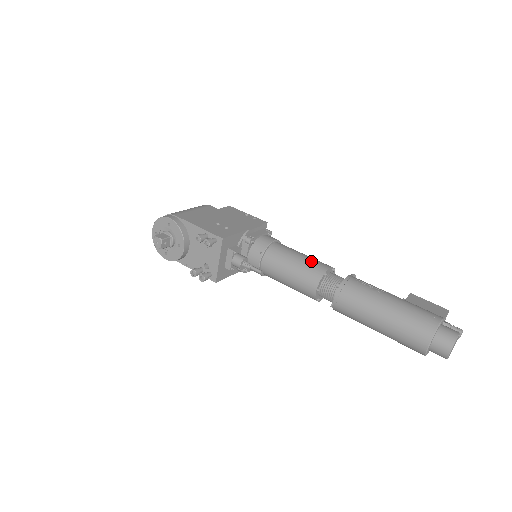
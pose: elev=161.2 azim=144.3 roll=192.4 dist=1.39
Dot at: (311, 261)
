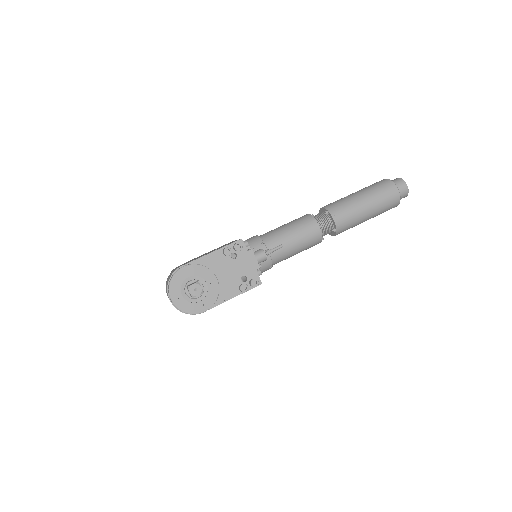
Dot at: (294, 220)
